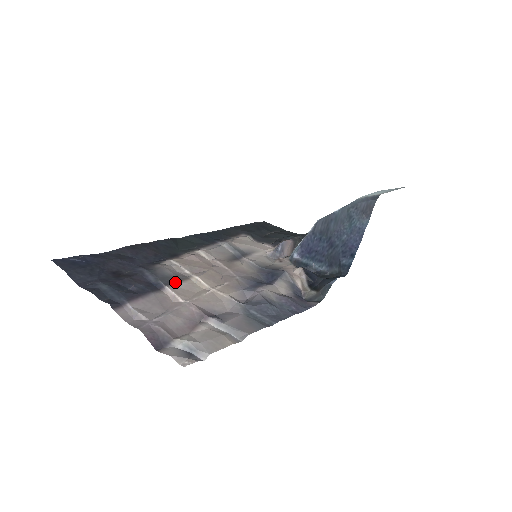
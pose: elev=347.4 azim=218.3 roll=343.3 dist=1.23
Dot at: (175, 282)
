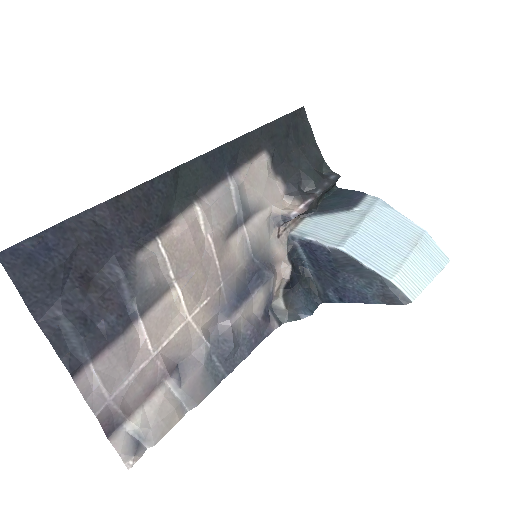
Dot at: (153, 305)
